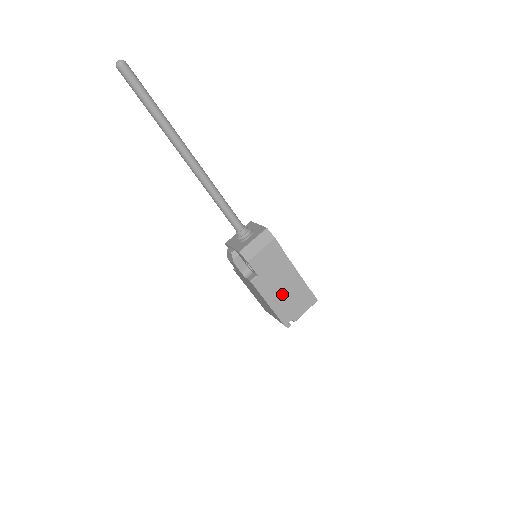
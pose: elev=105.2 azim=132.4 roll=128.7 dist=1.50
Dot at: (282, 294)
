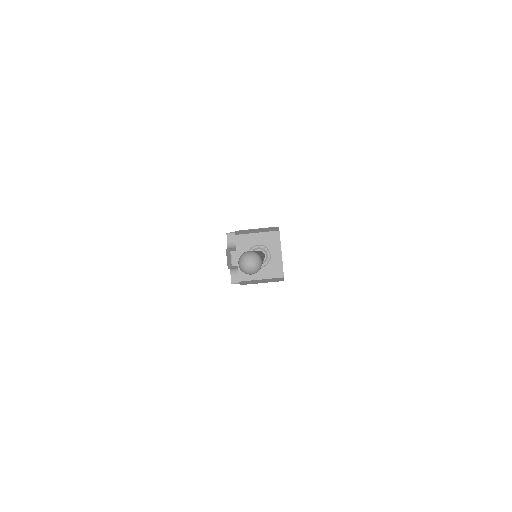
Dot at: occluded
